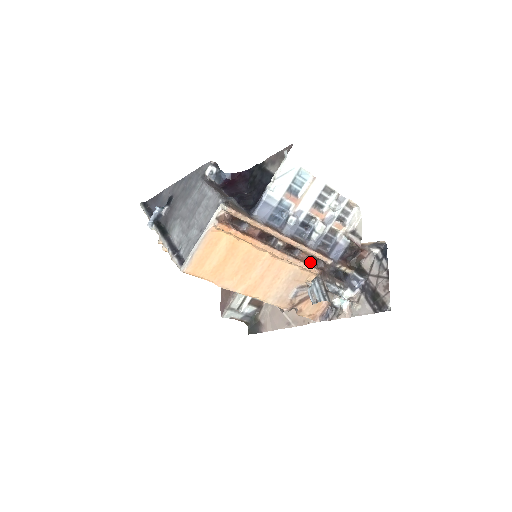
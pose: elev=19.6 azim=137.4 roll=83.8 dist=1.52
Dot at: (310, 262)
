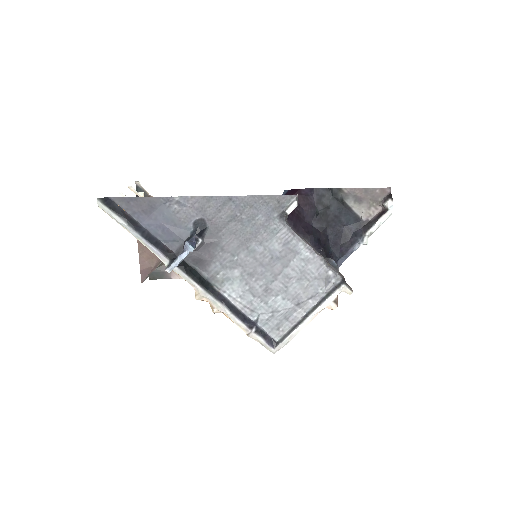
Dot at: occluded
